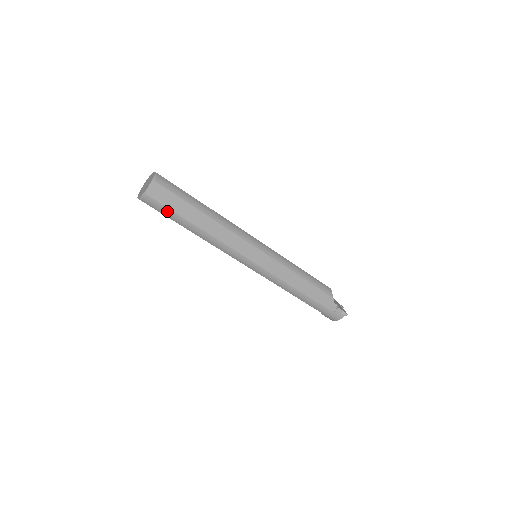
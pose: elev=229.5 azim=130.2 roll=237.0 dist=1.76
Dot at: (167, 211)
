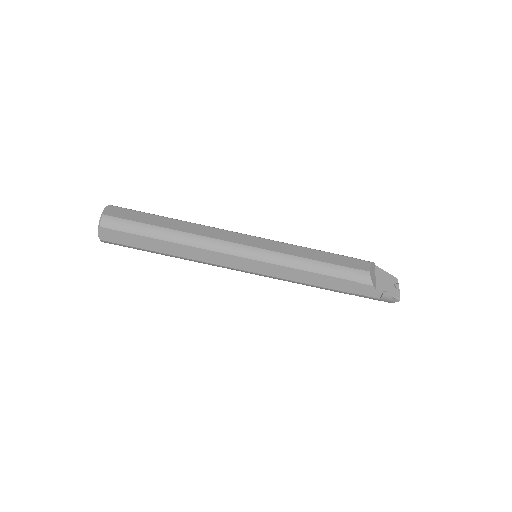
Dot at: (130, 247)
